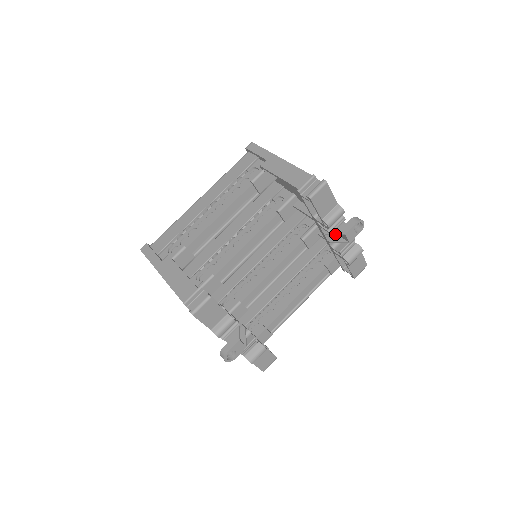
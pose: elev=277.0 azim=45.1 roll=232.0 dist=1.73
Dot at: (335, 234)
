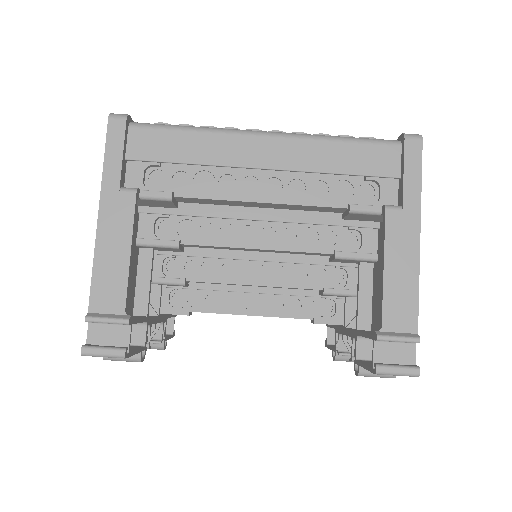
Dot at: occluded
